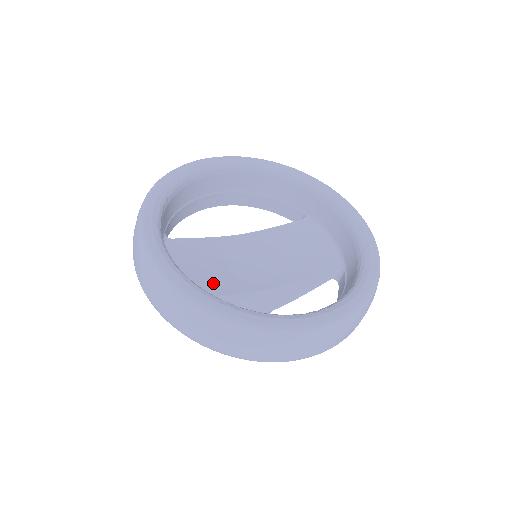
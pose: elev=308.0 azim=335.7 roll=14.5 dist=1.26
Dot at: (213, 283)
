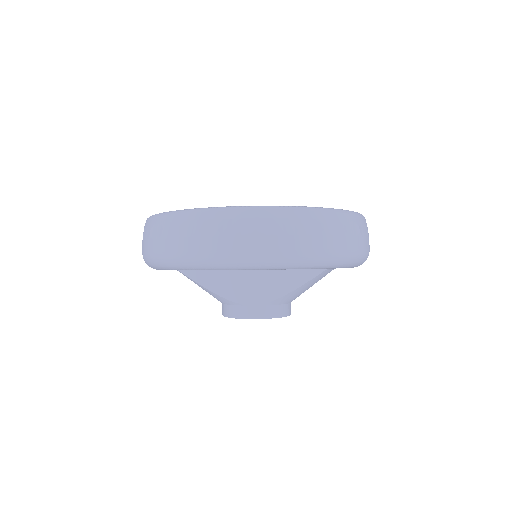
Dot at: occluded
